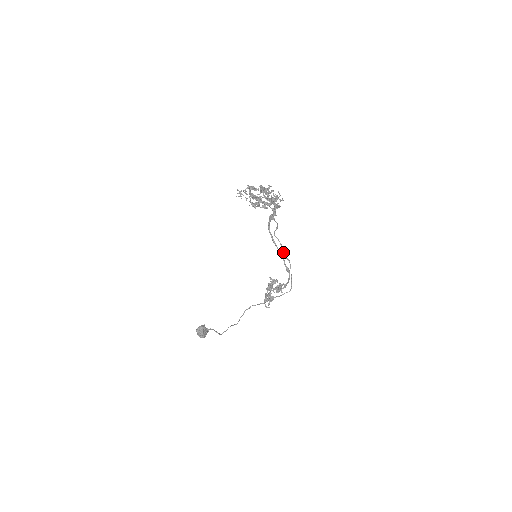
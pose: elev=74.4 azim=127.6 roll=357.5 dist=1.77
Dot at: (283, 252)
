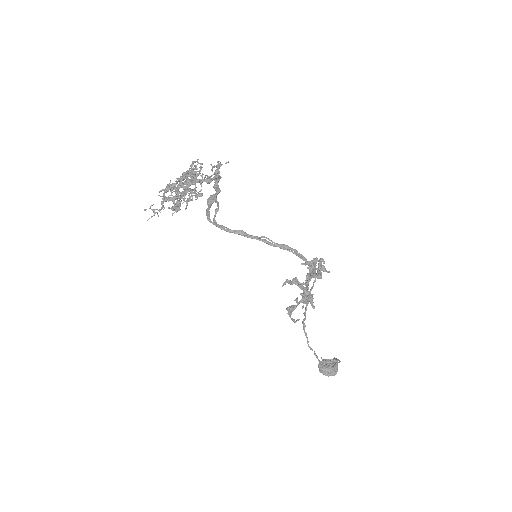
Dot at: occluded
